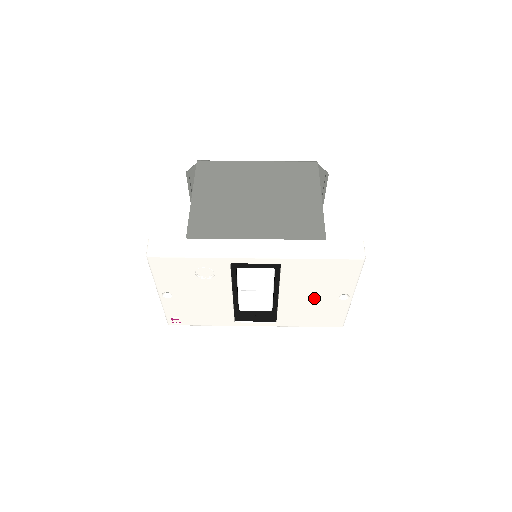
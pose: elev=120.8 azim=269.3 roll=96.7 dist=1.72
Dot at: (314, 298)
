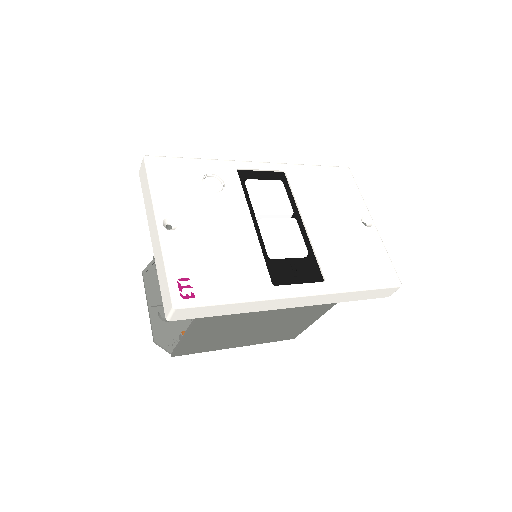
Dot at: (340, 226)
